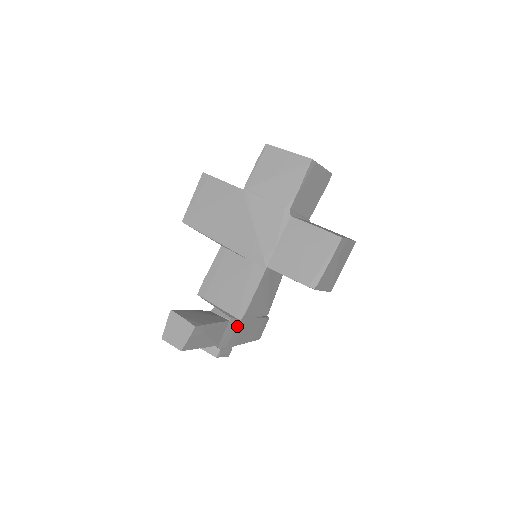
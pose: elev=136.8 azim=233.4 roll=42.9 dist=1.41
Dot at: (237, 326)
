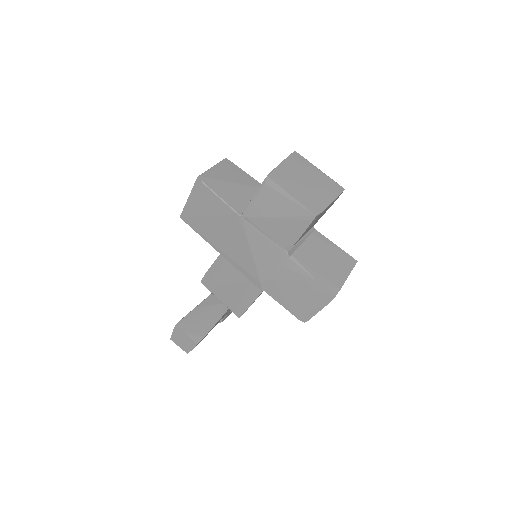
Dot at: occluded
